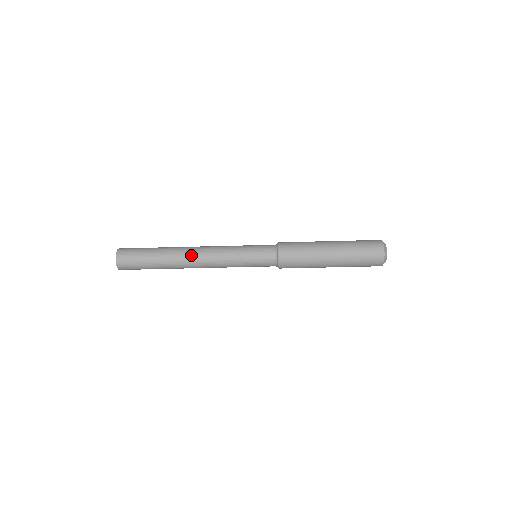
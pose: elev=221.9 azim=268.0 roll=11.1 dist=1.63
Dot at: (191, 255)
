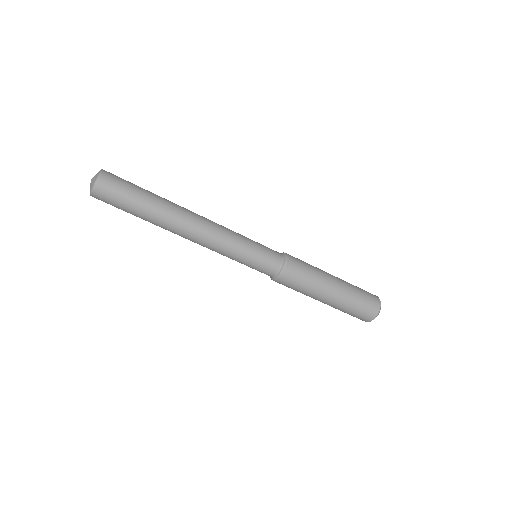
Dot at: (189, 227)
